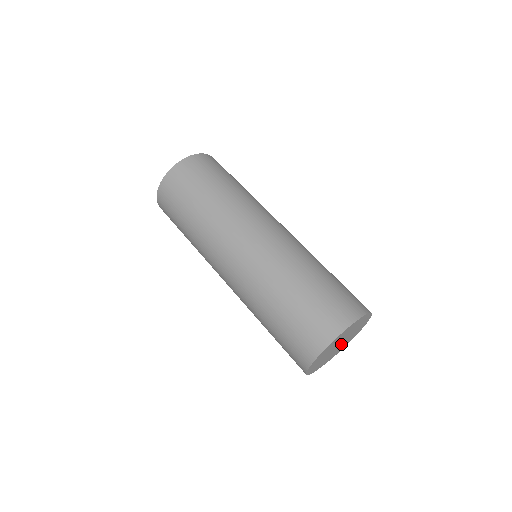
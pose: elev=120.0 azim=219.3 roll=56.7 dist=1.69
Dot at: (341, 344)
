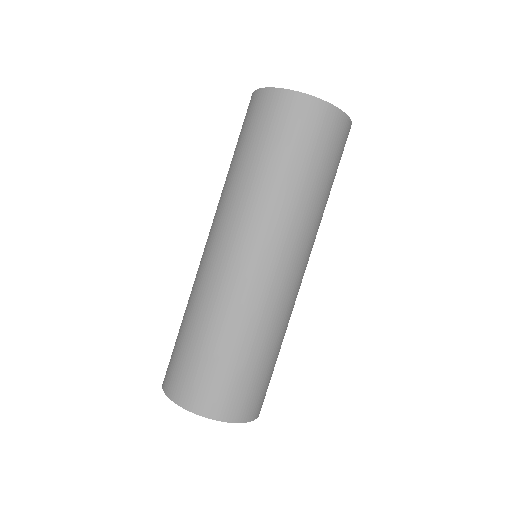
Dot at: occluded
